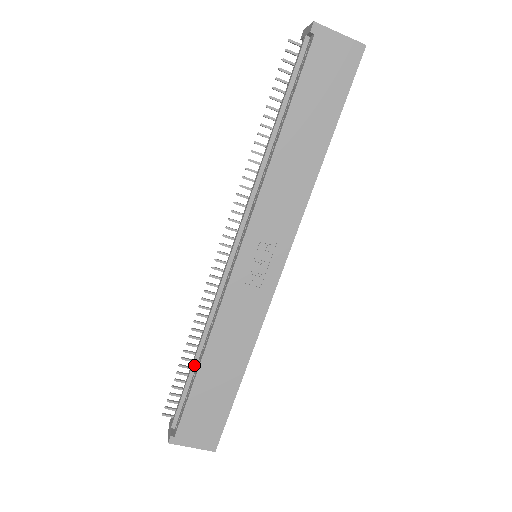
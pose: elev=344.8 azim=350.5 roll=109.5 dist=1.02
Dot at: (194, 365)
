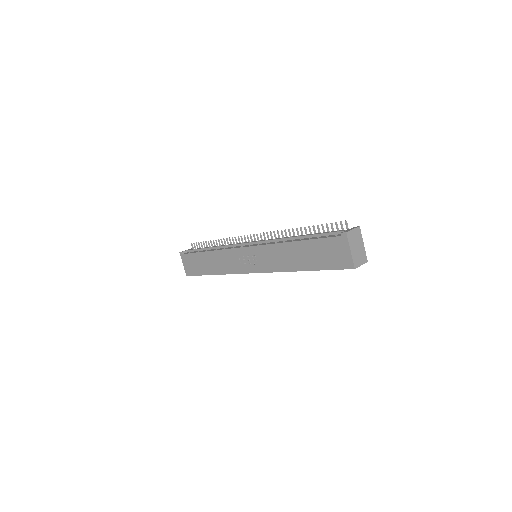
Dot at: (208, 248)
